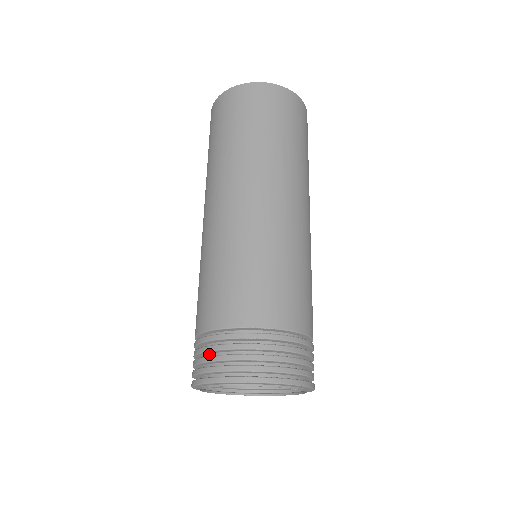
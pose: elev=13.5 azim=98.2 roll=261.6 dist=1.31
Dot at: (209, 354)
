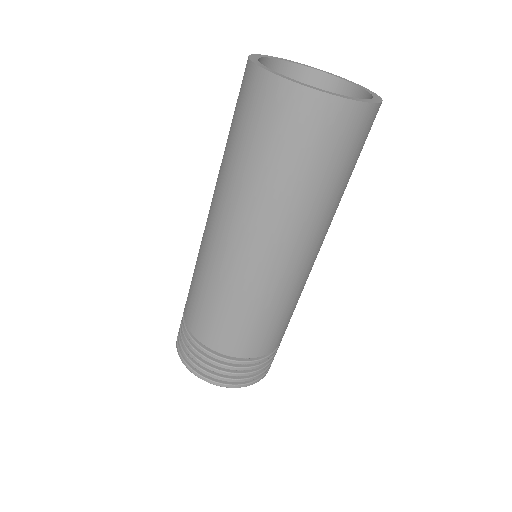
Dot at: occluded
